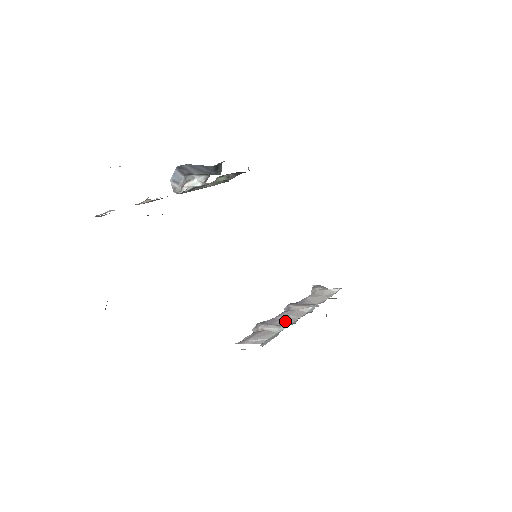
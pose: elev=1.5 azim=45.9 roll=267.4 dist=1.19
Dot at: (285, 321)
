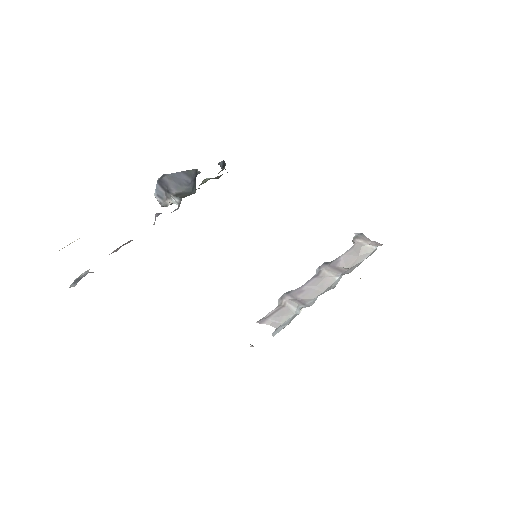
Dot at: (308, 295)
